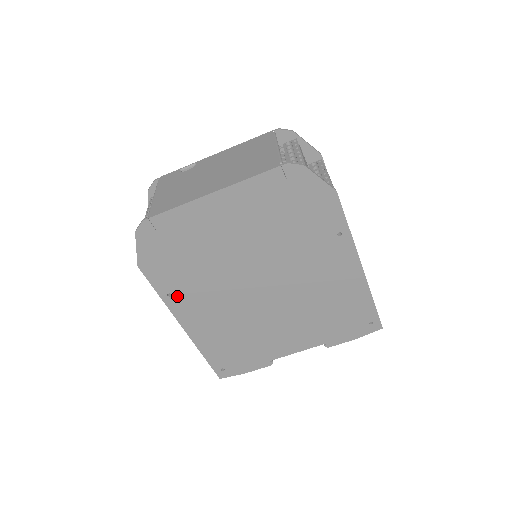
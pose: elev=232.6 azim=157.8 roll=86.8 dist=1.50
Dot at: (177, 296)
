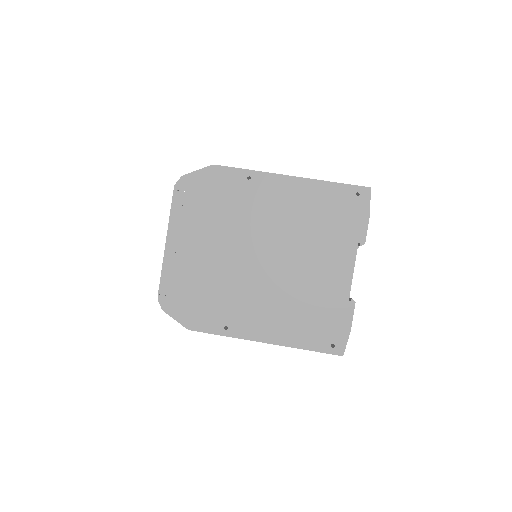
Dot at: (231, 324)
